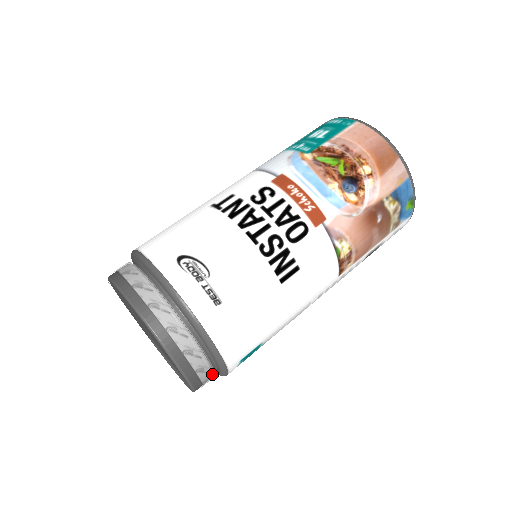
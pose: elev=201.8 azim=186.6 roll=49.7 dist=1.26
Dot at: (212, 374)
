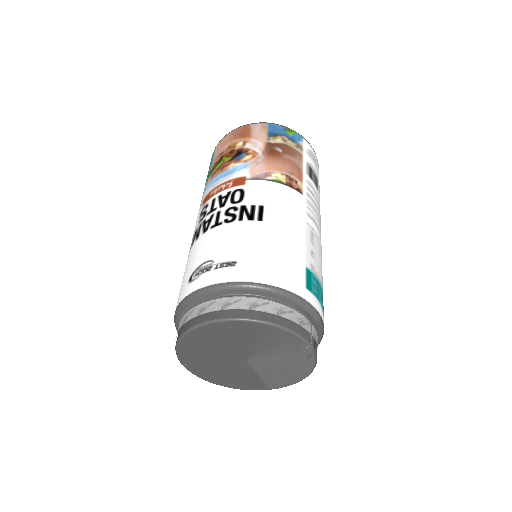
Dot at: (299, 314)
